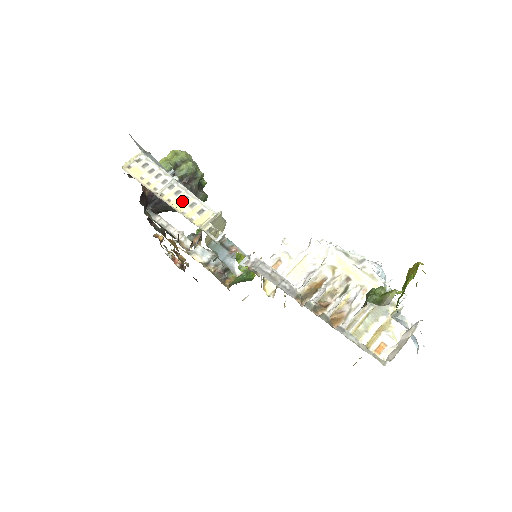
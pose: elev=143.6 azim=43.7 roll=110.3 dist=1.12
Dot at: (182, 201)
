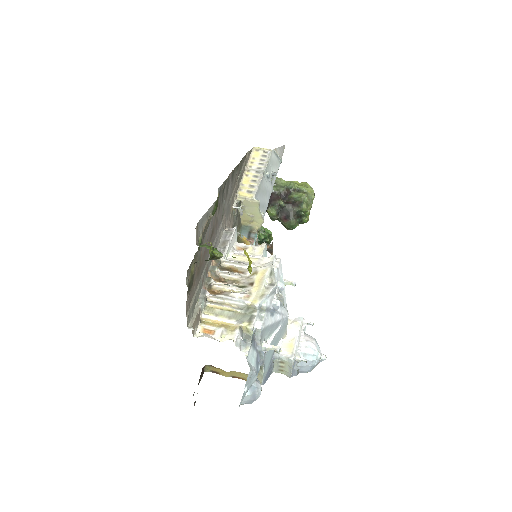
Dot at: (251, 180)
